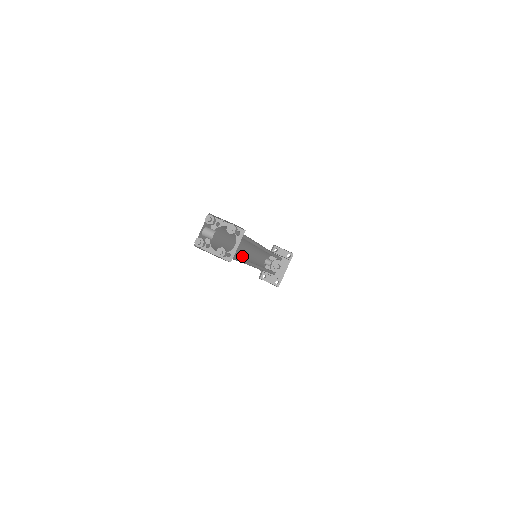
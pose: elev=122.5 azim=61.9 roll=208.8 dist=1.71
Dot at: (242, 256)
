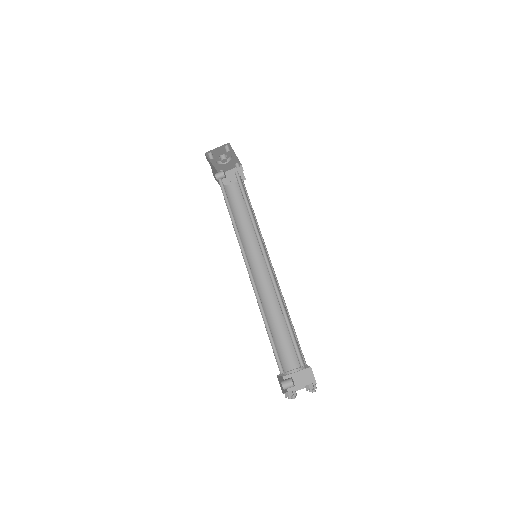
Dot at: (253, 275)
